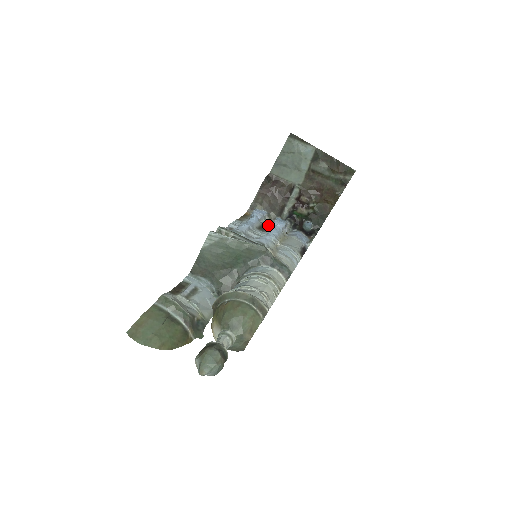
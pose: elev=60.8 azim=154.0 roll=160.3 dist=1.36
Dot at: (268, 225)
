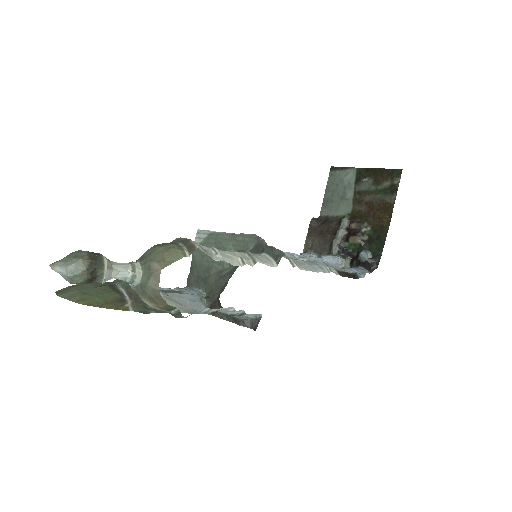
Dot at: occluded
